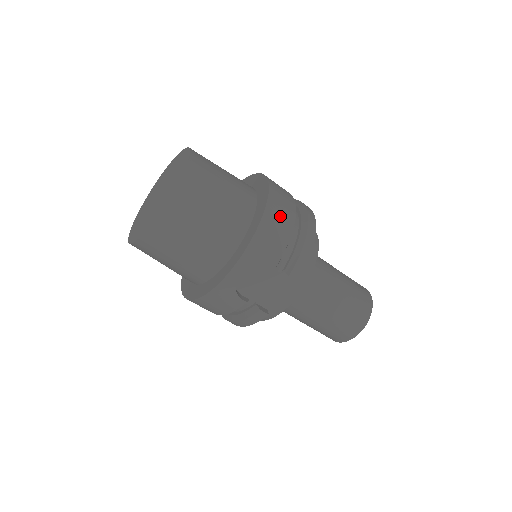
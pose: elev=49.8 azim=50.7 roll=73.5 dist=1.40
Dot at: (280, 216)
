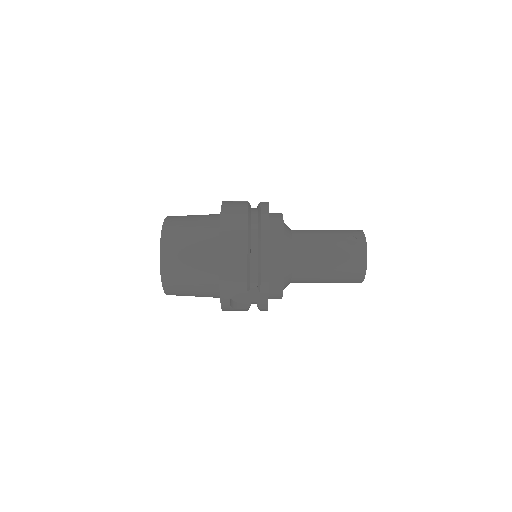
Dot at: (233, 259)
